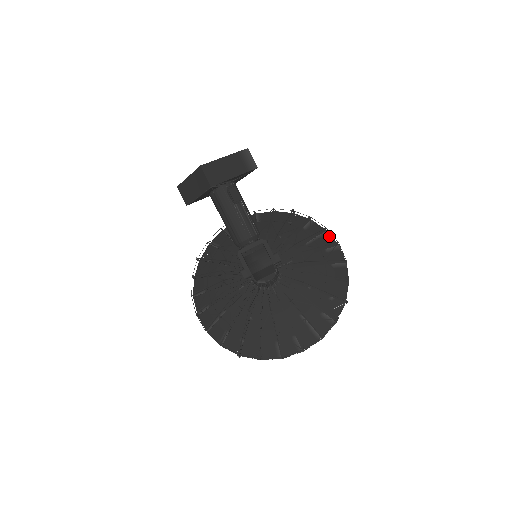
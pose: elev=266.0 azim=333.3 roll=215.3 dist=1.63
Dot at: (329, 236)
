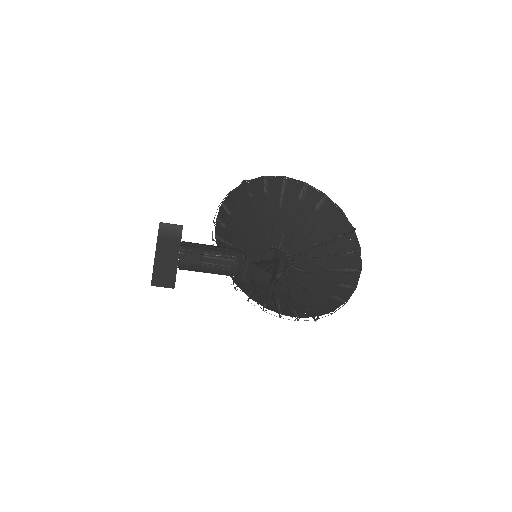
Dot at: (290, 181)
